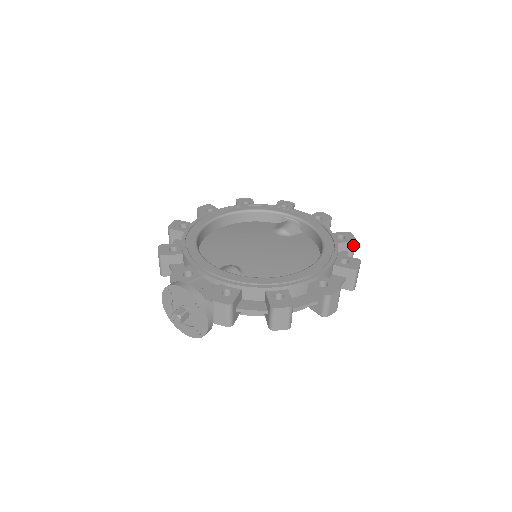
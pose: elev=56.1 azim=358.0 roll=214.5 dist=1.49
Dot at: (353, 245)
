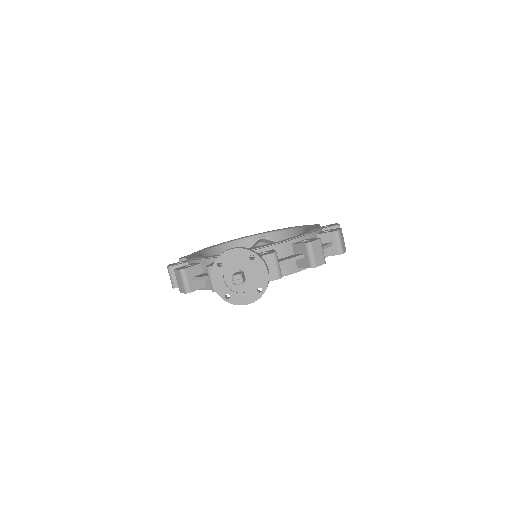
Dot at: occluded
